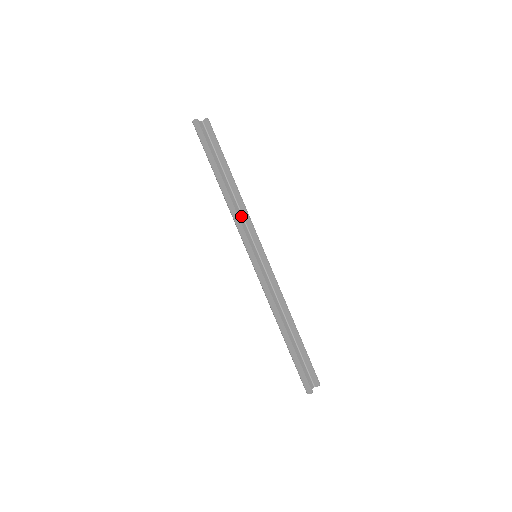
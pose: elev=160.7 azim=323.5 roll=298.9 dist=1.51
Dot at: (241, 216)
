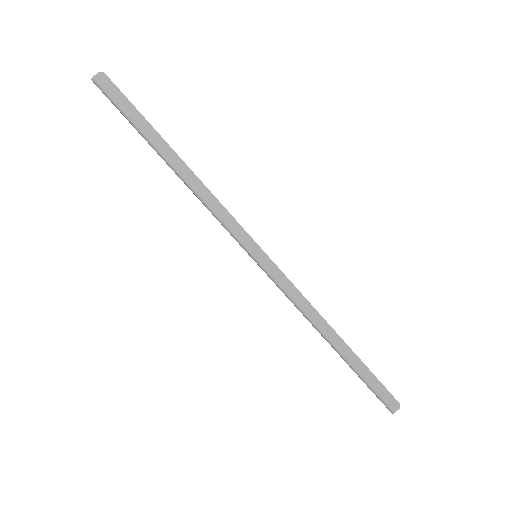
Dot at: occluded
